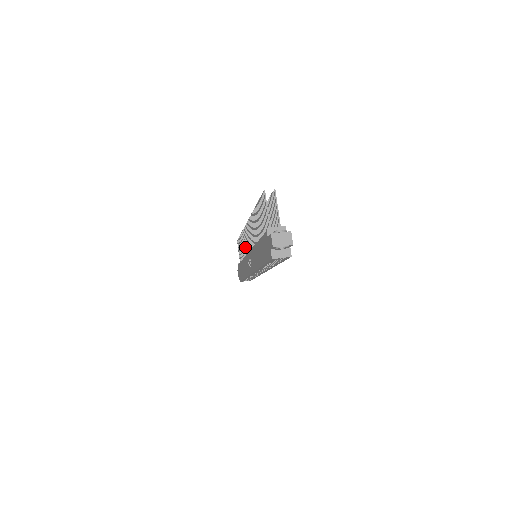
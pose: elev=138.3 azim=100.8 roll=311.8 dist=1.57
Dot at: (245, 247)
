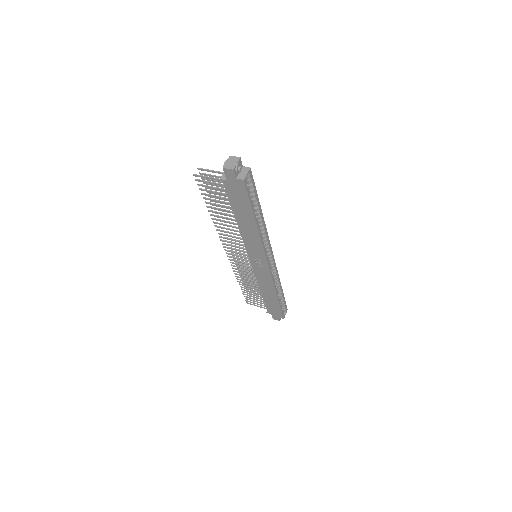
Dot at: occluded
